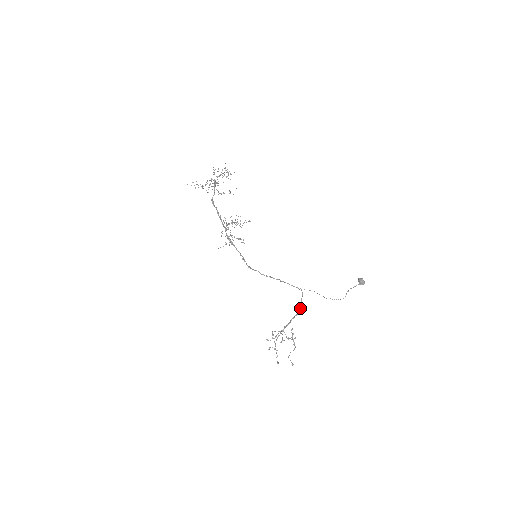
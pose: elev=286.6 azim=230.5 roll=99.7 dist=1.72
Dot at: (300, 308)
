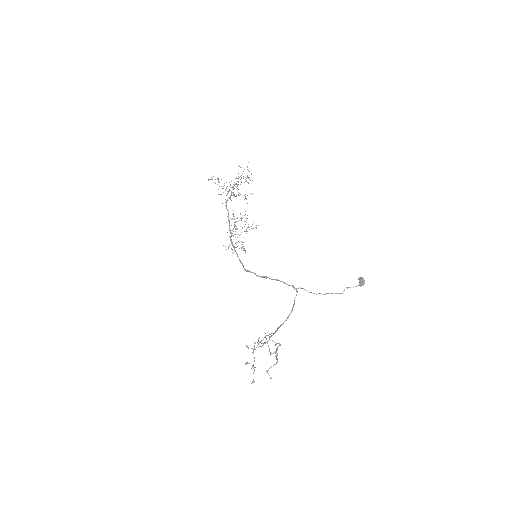
Dot at: (292, 308)
